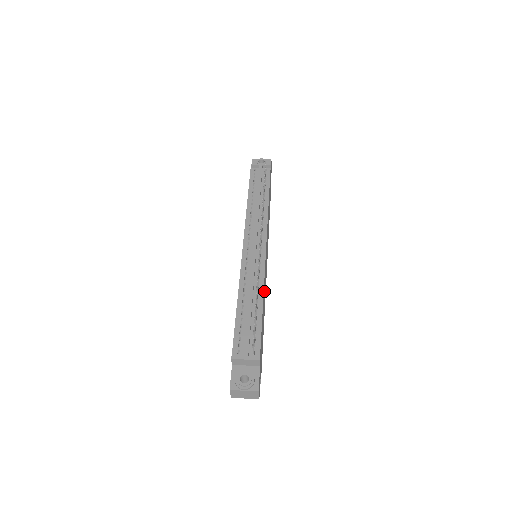
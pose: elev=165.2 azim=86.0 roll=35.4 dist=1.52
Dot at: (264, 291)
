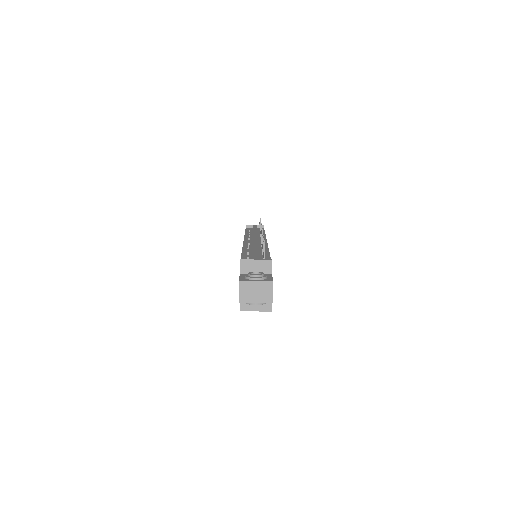
Dot at: occluded
